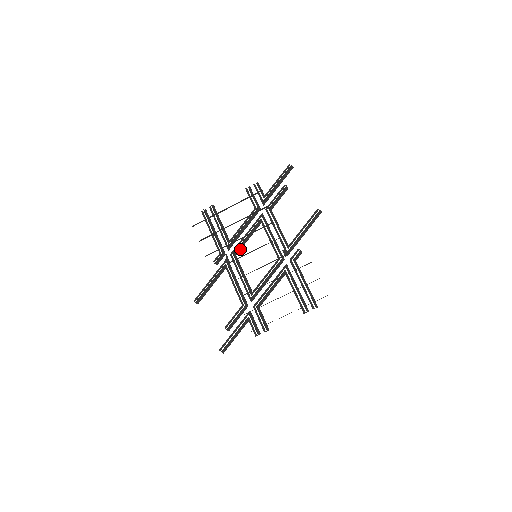
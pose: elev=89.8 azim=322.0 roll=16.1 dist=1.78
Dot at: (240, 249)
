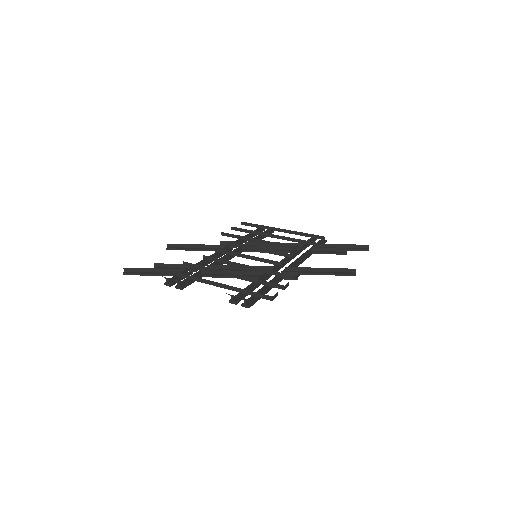
Dot at: (251, 251)
